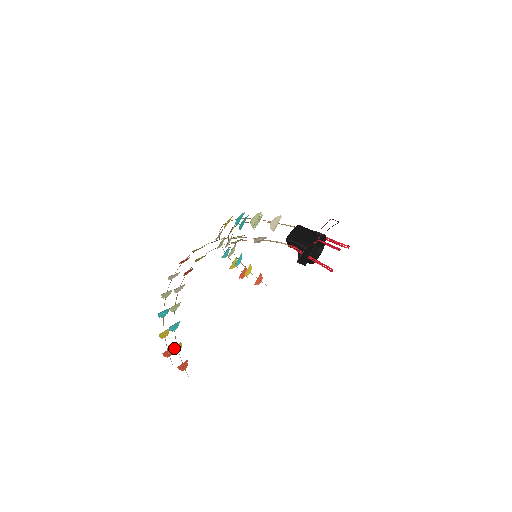
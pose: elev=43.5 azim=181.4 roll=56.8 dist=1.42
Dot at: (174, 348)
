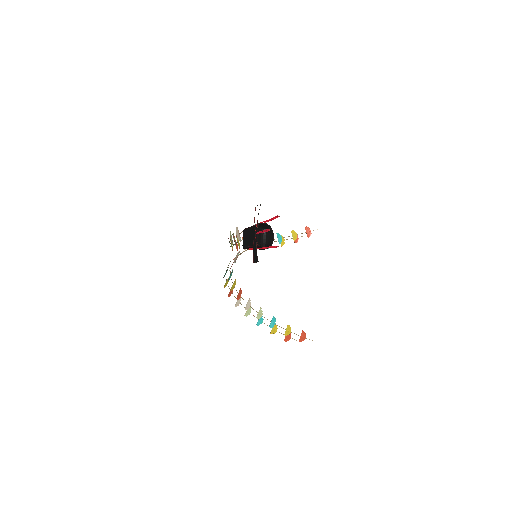
Dot at: (285, 333)
